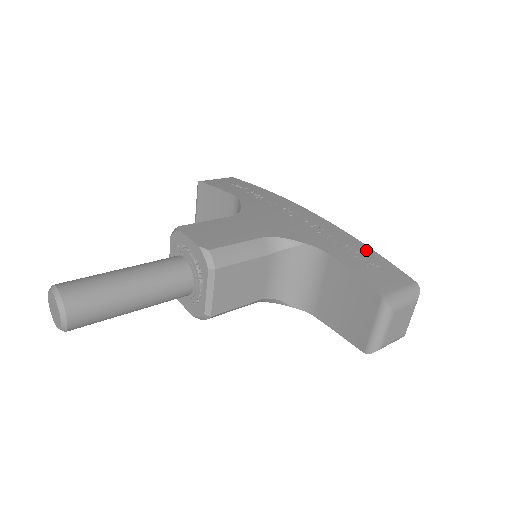
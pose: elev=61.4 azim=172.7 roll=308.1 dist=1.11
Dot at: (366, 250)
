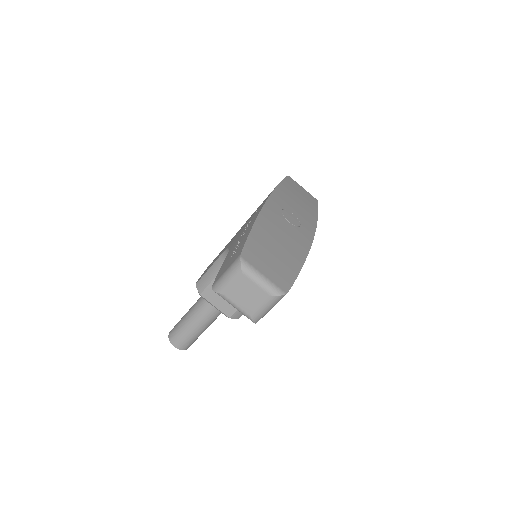
Dot at: (248, 231)
